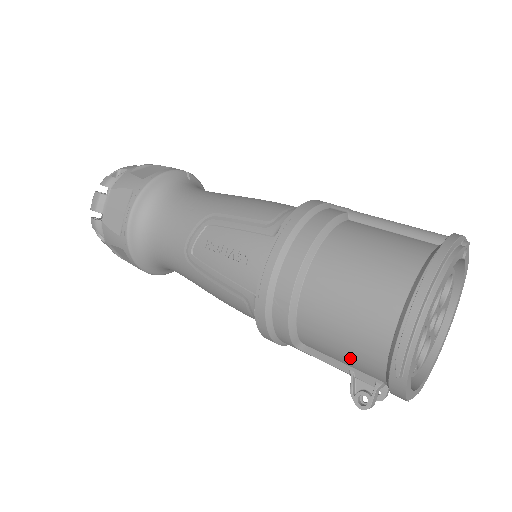
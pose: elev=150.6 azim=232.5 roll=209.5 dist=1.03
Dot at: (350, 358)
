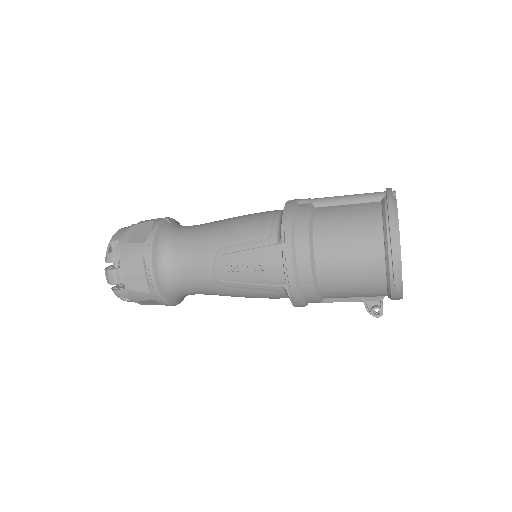
Dot at: (361, 294)
